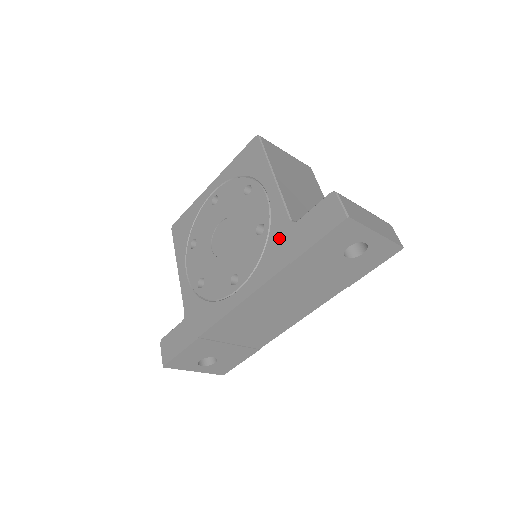
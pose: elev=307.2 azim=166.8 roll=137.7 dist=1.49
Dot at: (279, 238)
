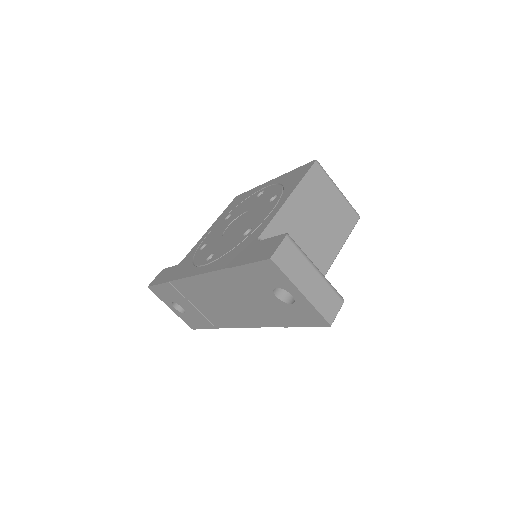
Dot at: (244, 246)
